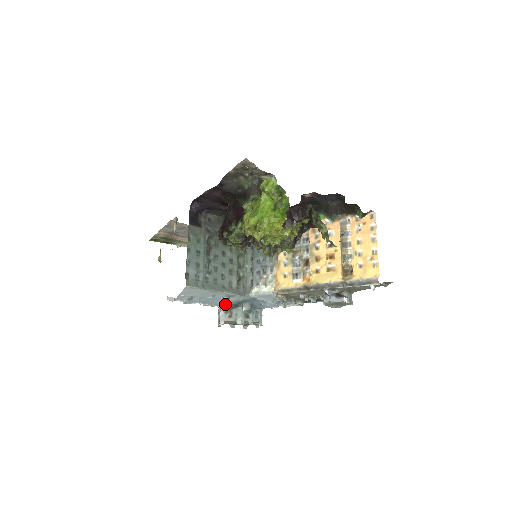
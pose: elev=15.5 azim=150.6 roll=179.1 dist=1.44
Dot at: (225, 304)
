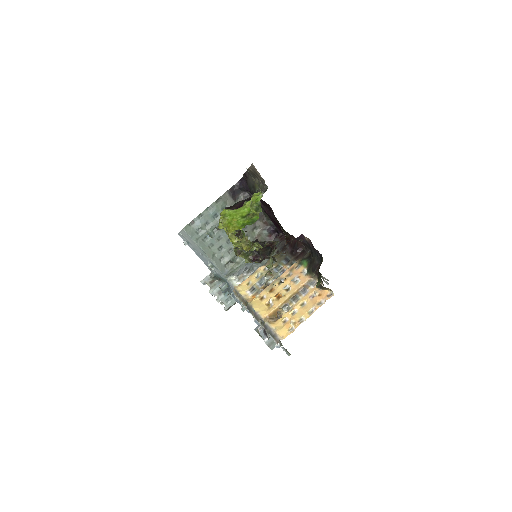
Dot at: (212, 270)
